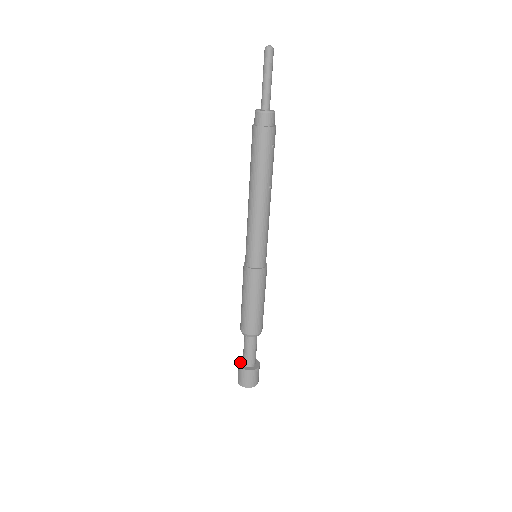
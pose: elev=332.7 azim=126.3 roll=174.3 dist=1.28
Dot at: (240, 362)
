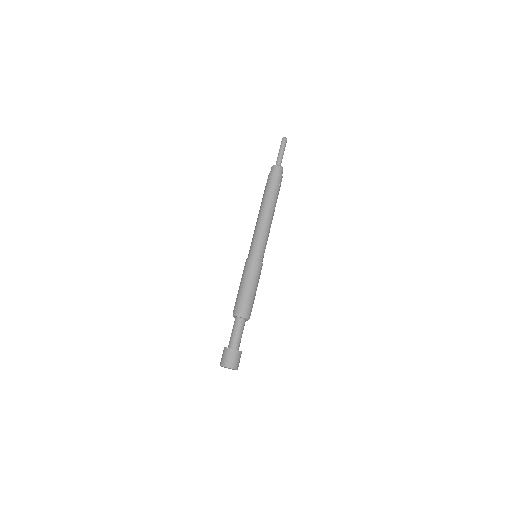
Dot at: occluded
